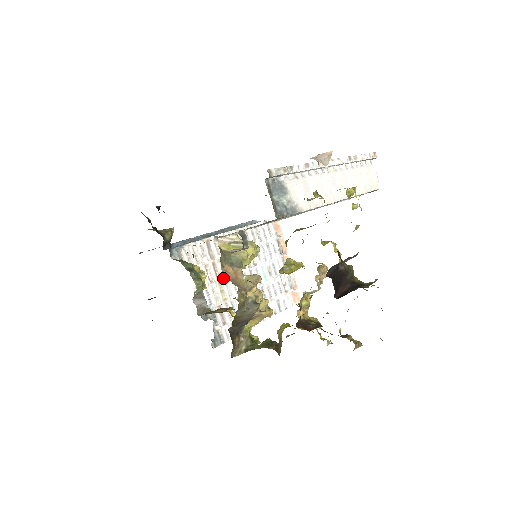
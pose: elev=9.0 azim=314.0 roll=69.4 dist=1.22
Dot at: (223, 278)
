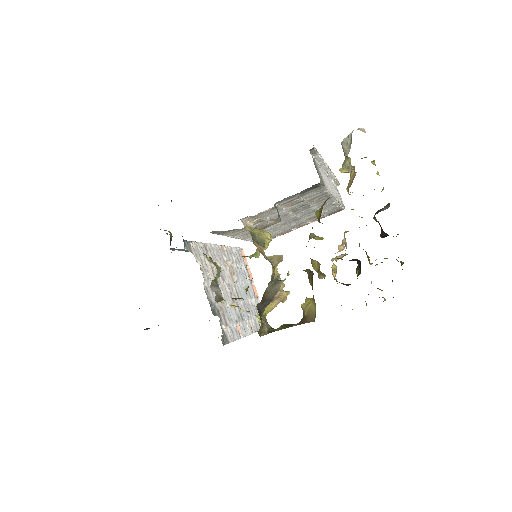
Dot at: (219, 283)
